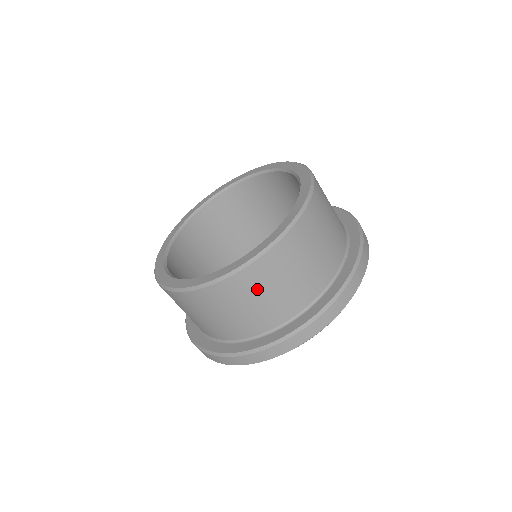
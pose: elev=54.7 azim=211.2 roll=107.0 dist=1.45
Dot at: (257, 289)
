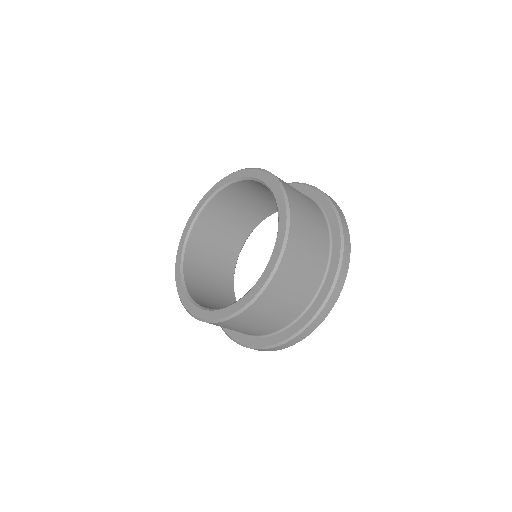
Dot at: (300, 255)
